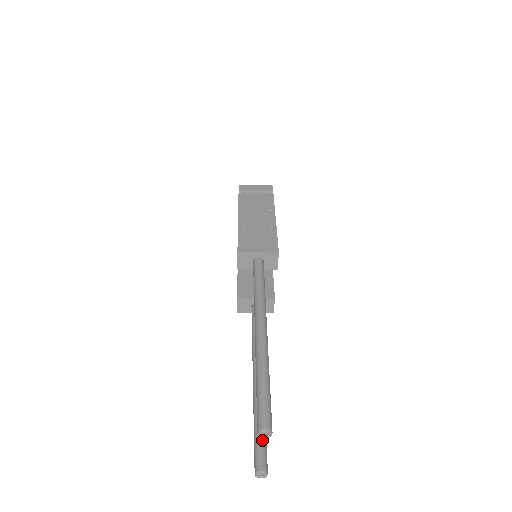
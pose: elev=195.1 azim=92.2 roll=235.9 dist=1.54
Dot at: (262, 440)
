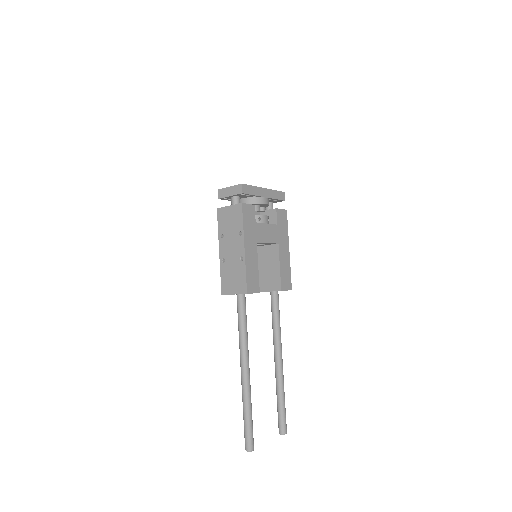
Dot at: (280, 414)
